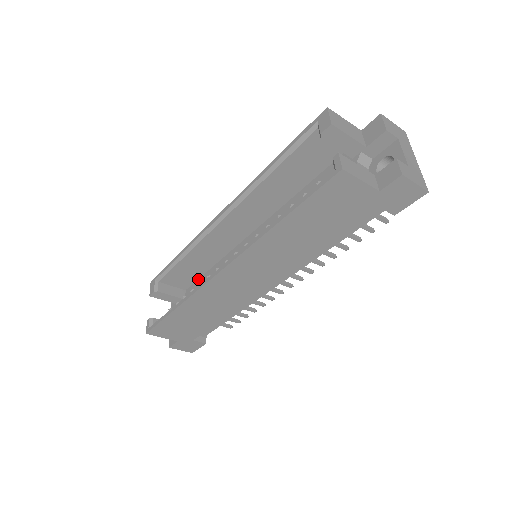
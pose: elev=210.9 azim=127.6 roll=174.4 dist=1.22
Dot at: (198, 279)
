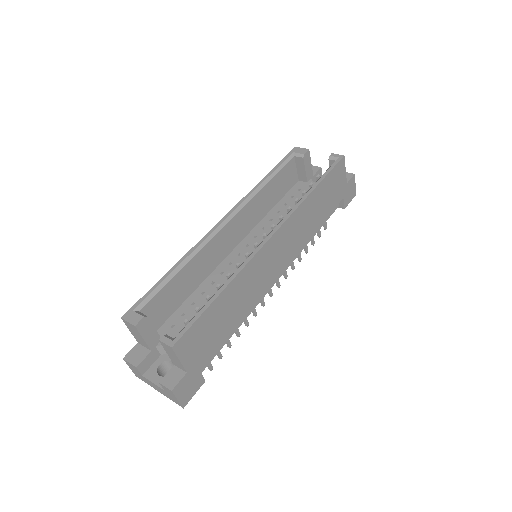
Dot at: (173, 313)
